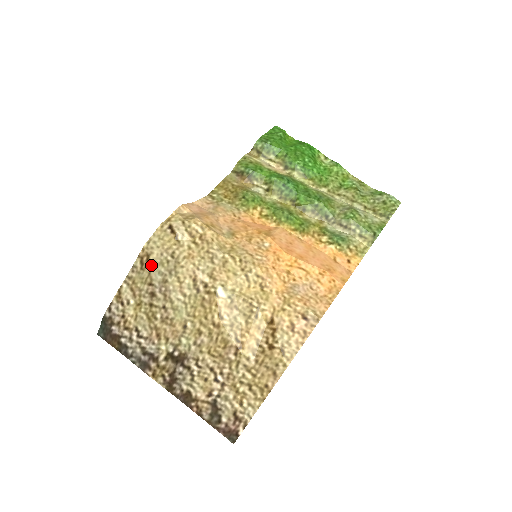
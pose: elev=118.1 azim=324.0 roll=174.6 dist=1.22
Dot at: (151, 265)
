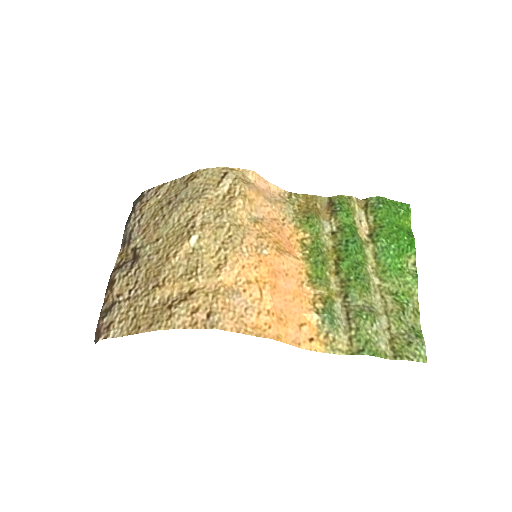
Dot at: (190, 184)
